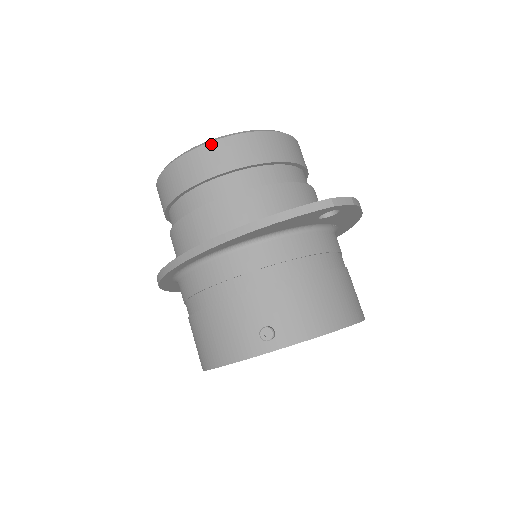
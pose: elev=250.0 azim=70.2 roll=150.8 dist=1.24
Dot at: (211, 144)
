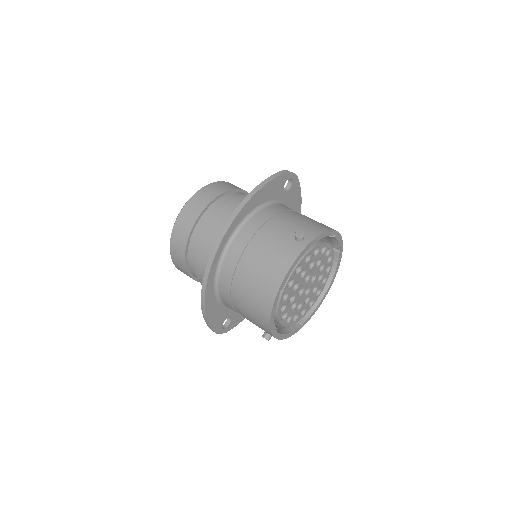
Dot at: (201, 190)
